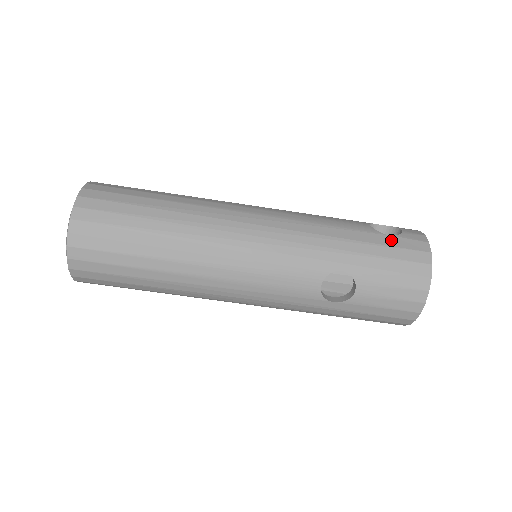
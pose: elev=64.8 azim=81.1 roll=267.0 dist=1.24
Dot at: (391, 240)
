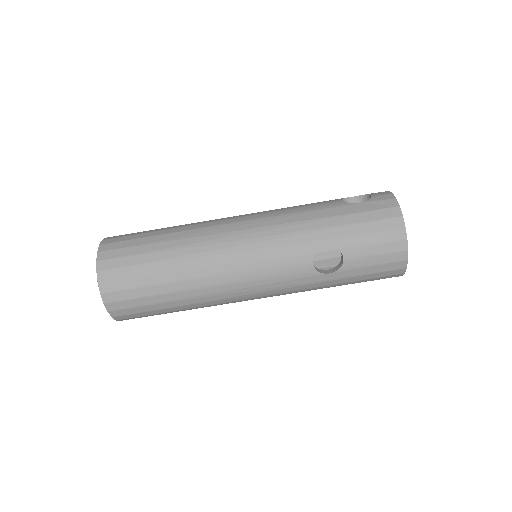
Dot at: (362, 207)
